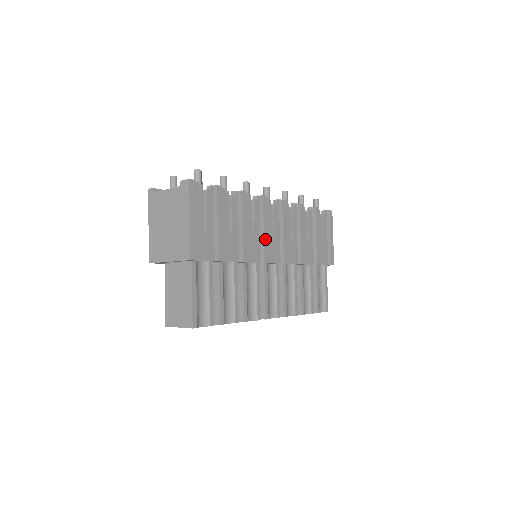
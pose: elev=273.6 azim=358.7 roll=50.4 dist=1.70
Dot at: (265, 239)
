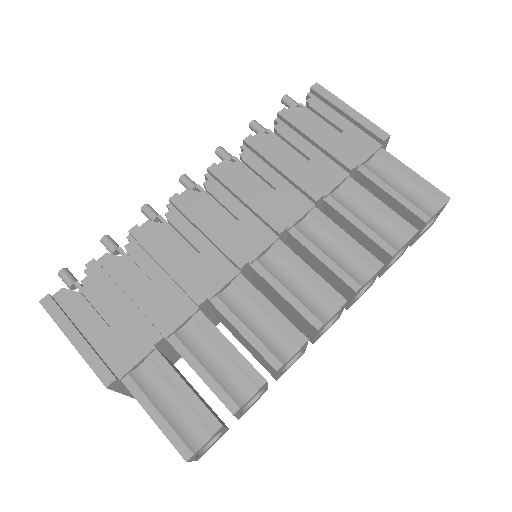
Dot at: (216, 241)
